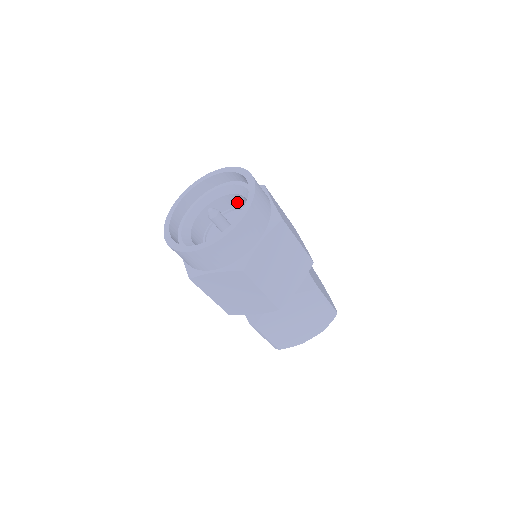
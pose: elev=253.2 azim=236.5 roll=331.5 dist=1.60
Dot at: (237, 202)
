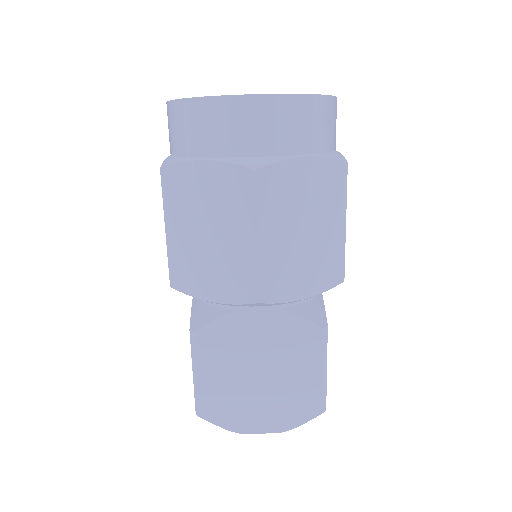
Dot at: occluded
